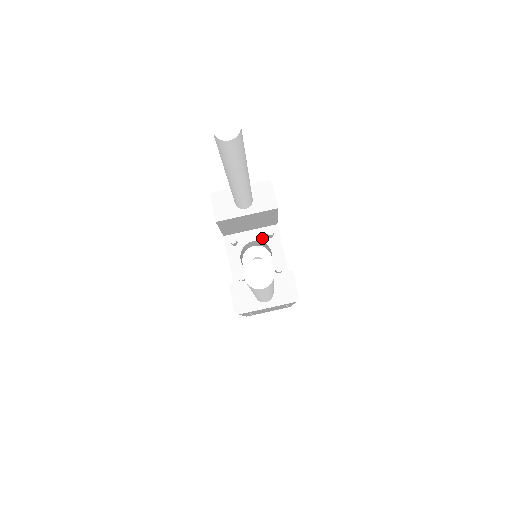
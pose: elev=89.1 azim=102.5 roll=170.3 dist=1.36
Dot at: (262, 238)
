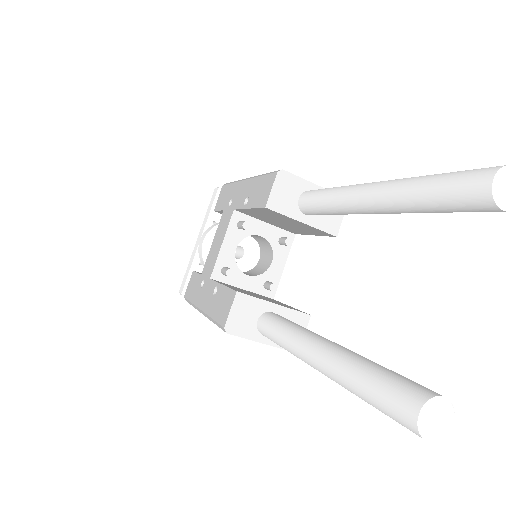
Dot at: (272, 239)
